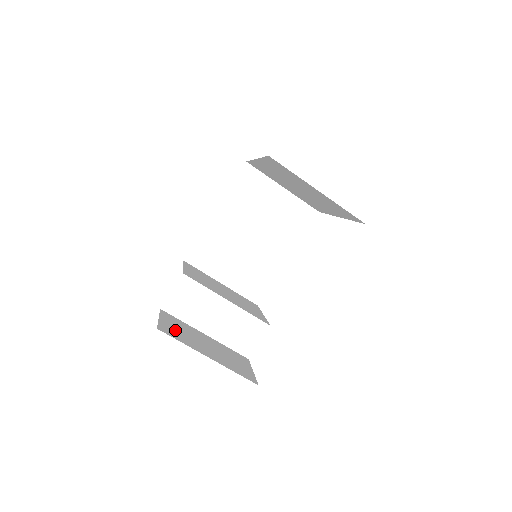
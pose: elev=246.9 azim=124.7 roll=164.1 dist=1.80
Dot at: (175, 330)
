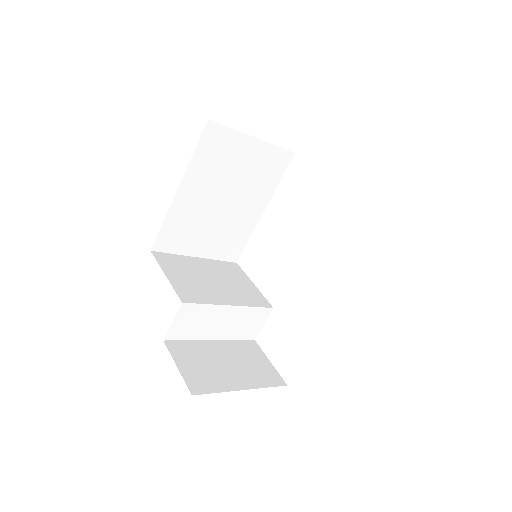
Dot at: (199, 373)
